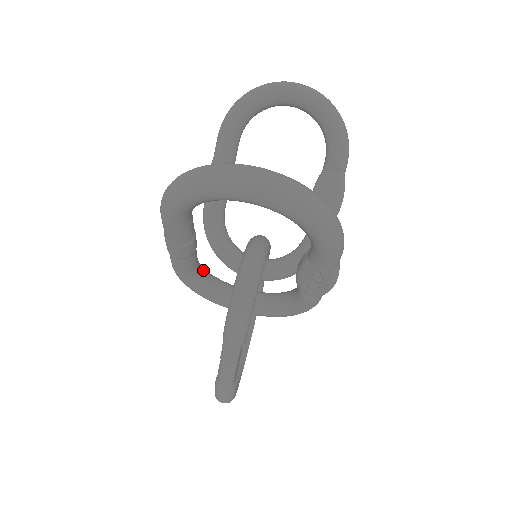
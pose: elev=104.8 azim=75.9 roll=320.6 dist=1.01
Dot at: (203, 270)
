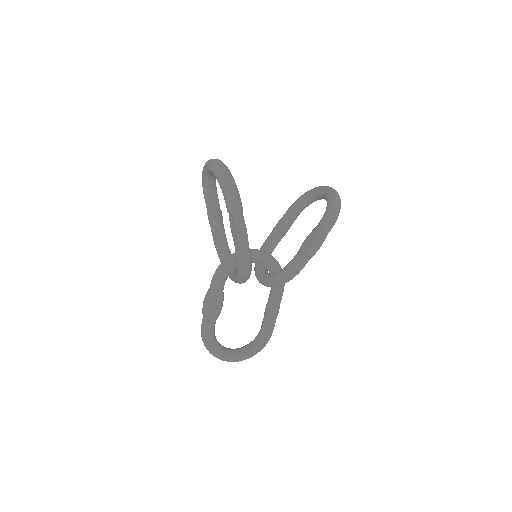
Dot at: (226, 248)
